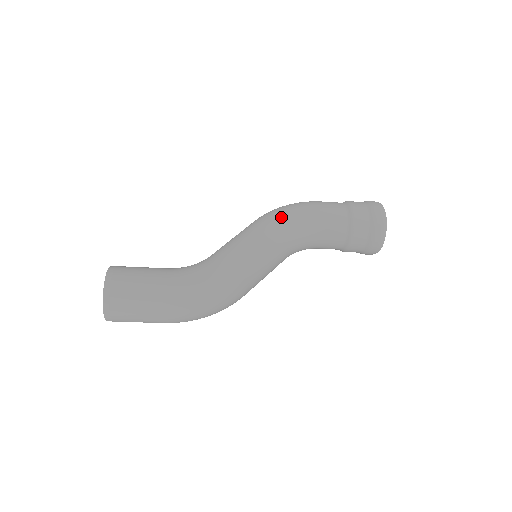
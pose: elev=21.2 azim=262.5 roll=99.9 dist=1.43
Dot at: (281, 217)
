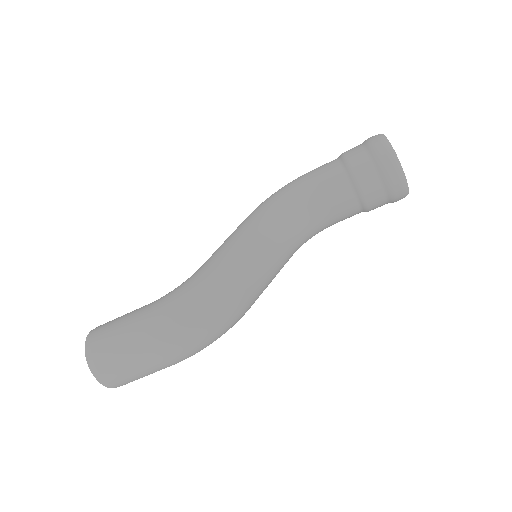
Dot at: (265, 202)
